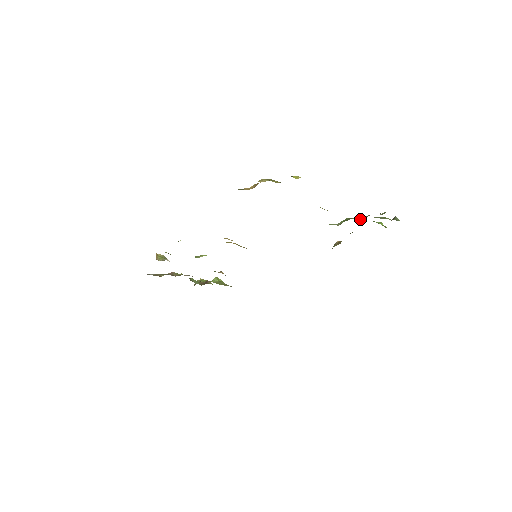
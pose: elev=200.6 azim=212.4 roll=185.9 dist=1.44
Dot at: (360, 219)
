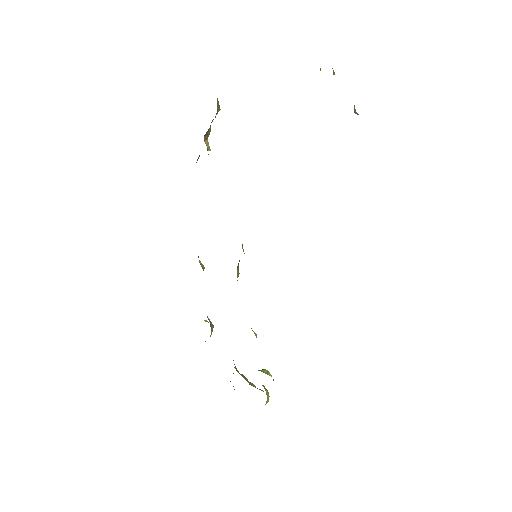
Dot at: occluded
